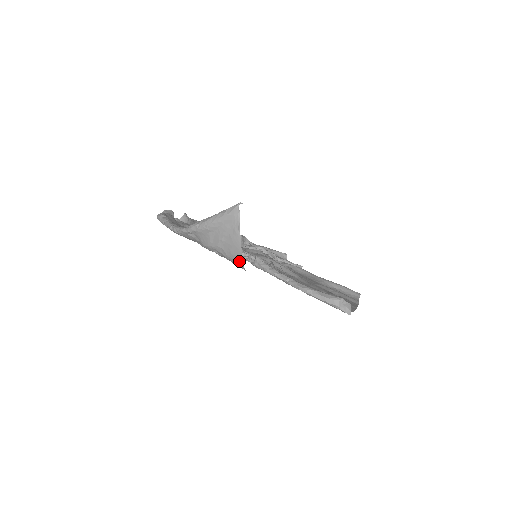
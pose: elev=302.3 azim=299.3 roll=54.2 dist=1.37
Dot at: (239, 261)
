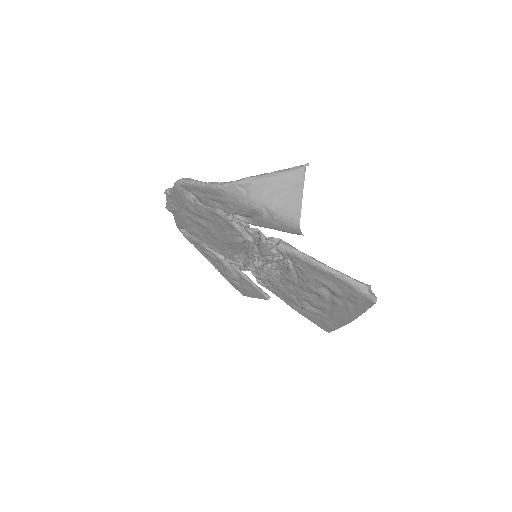
Dot at: (296, 217)
